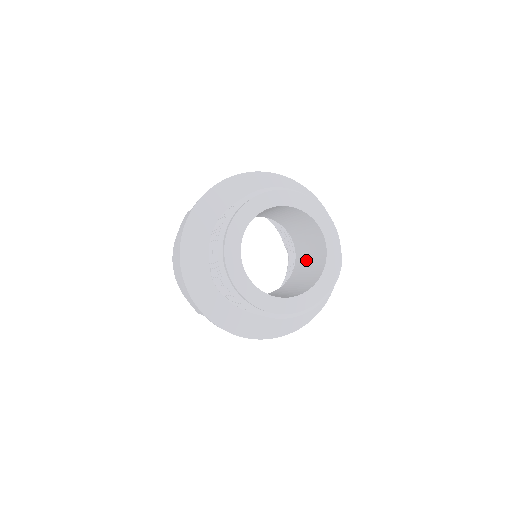
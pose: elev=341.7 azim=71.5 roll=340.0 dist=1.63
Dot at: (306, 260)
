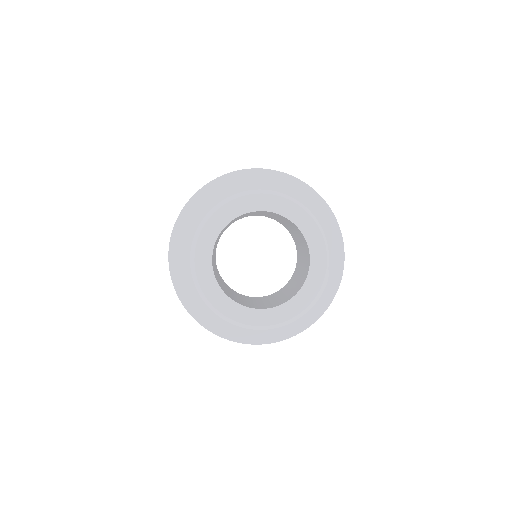
Dot at: (300, 269)
